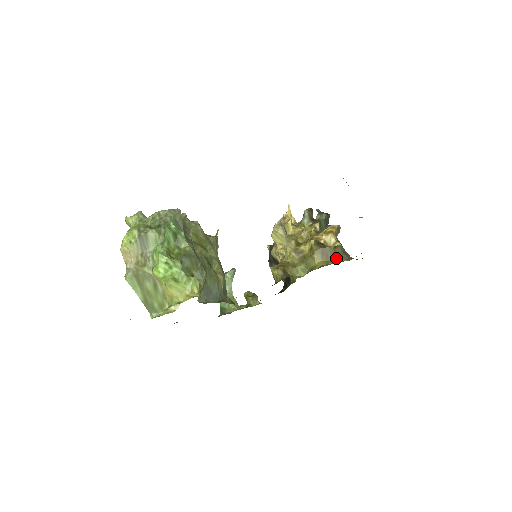
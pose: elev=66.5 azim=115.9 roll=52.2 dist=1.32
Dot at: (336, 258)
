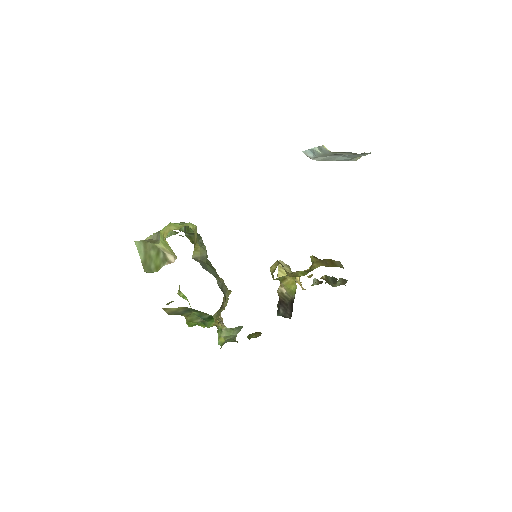
Dot at: (336, 266)
